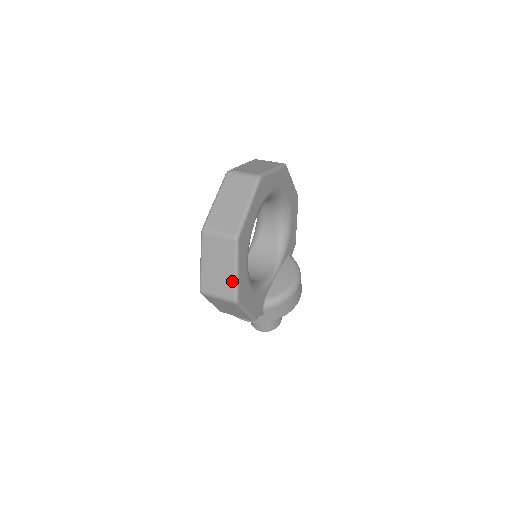
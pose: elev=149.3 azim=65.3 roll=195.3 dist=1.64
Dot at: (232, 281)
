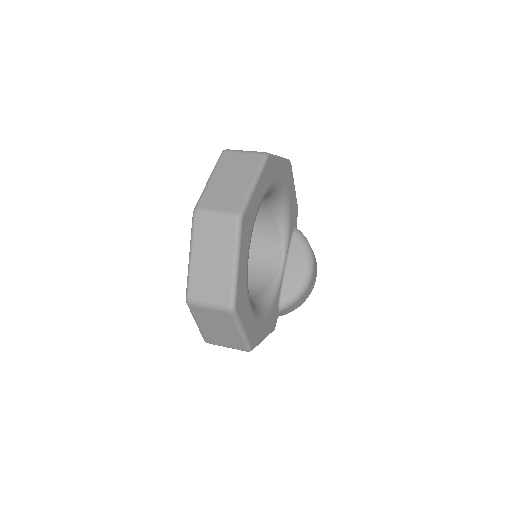
Dot at: (240, 339)
